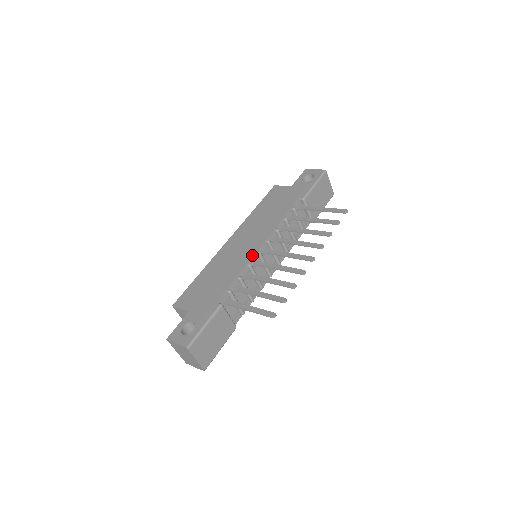
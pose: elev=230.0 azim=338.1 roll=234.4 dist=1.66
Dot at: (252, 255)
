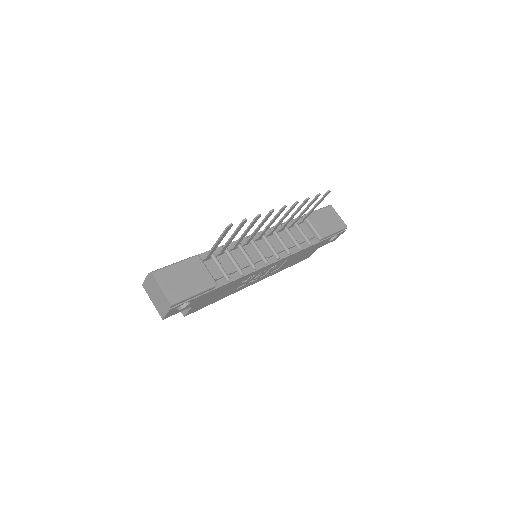
Dot at: occluded
